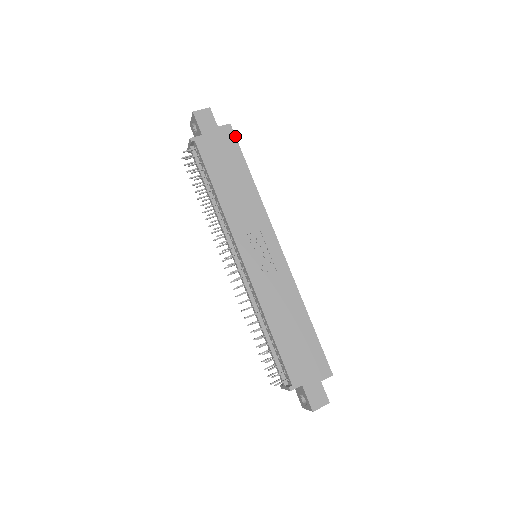
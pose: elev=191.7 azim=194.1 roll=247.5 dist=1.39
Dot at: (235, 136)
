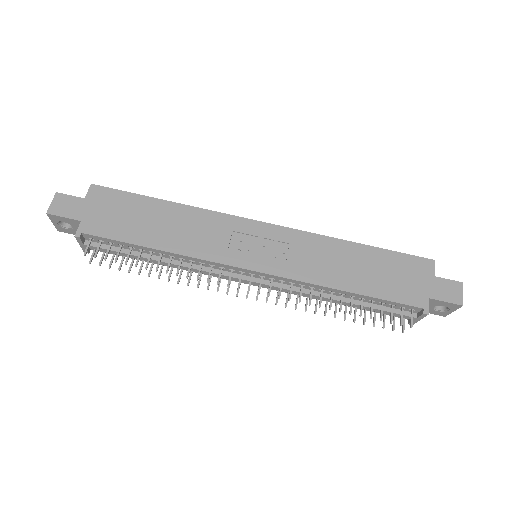
Dot at: (109, 188)
